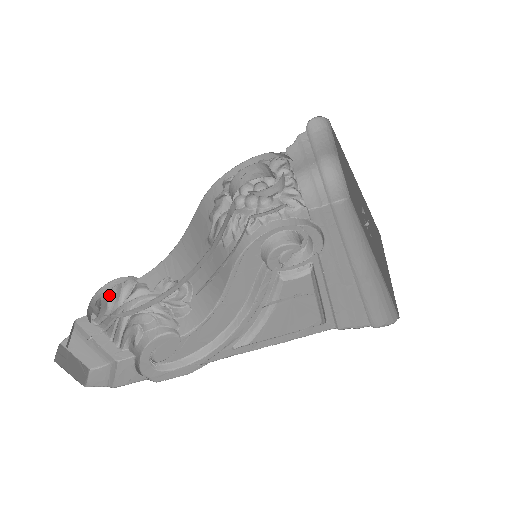
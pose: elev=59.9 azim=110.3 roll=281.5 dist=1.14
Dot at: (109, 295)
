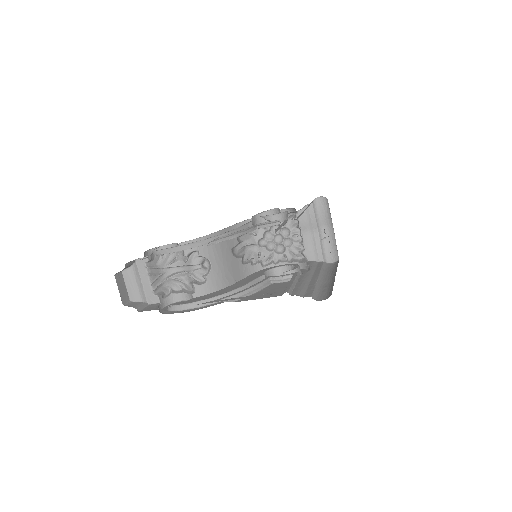
Dot at: (160, 258)
